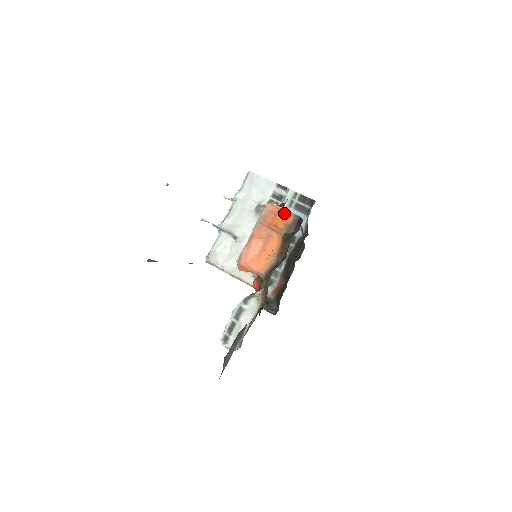
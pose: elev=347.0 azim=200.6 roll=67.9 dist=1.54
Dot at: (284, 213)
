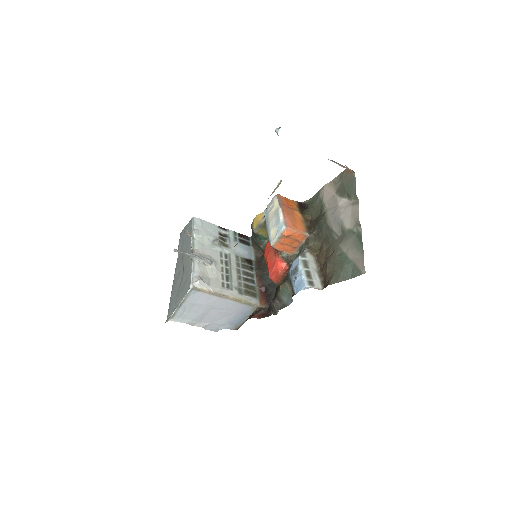
Dot at: (290, 200)
